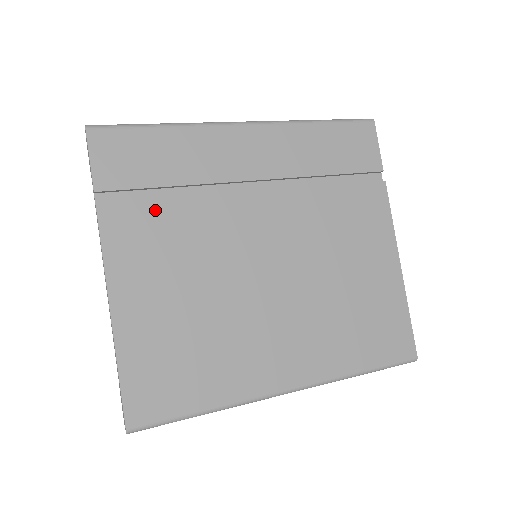
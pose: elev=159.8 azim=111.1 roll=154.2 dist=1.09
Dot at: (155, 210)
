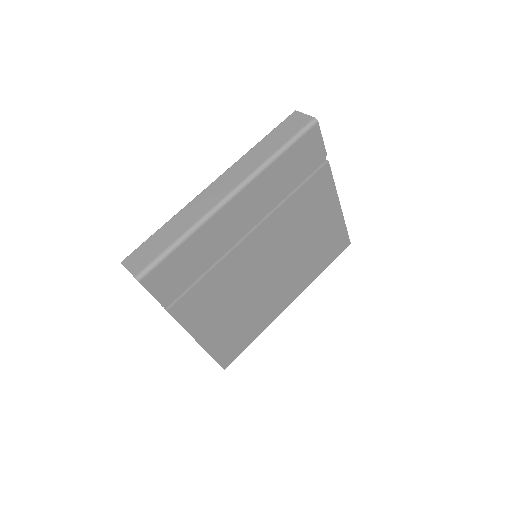
Dot at: (199, 288)
